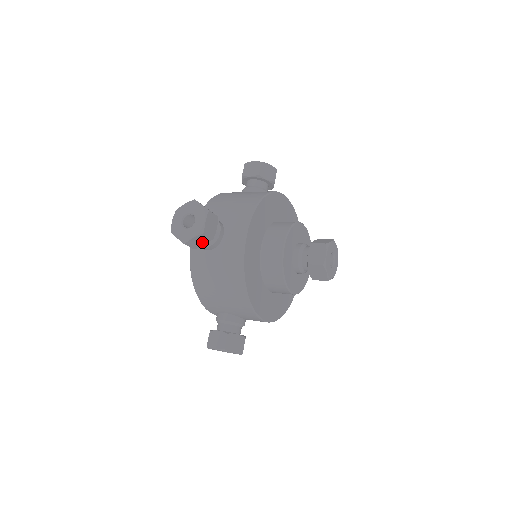
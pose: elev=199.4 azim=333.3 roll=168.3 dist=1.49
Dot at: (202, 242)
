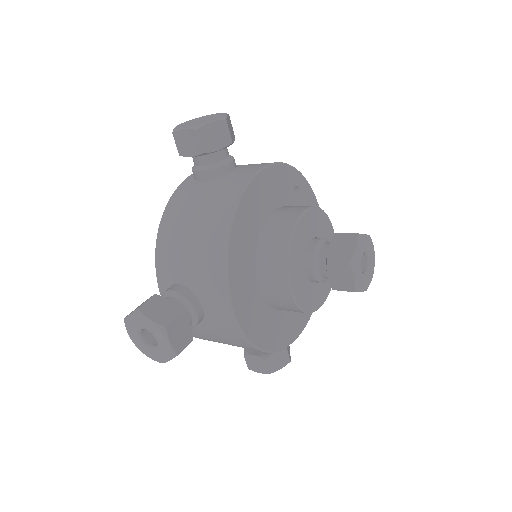
Dot at: occluded
